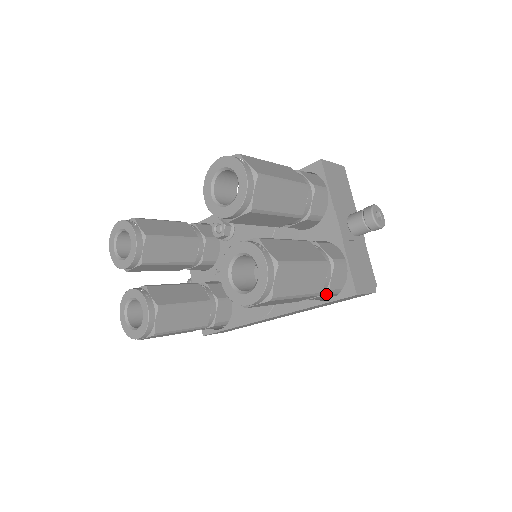
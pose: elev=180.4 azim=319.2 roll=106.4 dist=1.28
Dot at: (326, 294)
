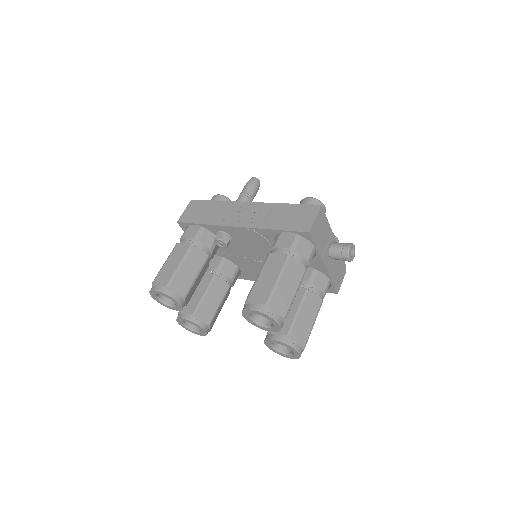
Dot at: occluded
